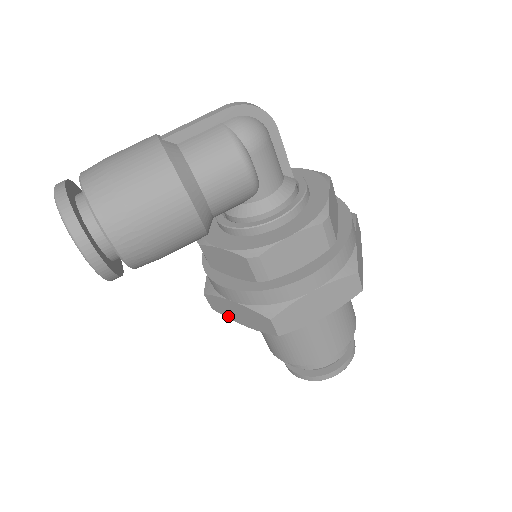
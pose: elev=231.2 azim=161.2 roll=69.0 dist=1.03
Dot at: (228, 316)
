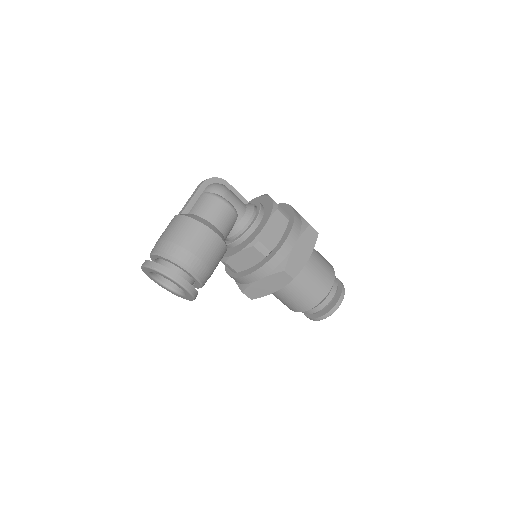
Dot at: (262, 295)
